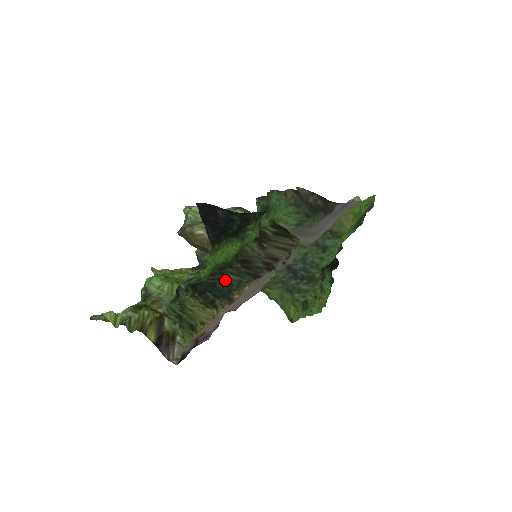
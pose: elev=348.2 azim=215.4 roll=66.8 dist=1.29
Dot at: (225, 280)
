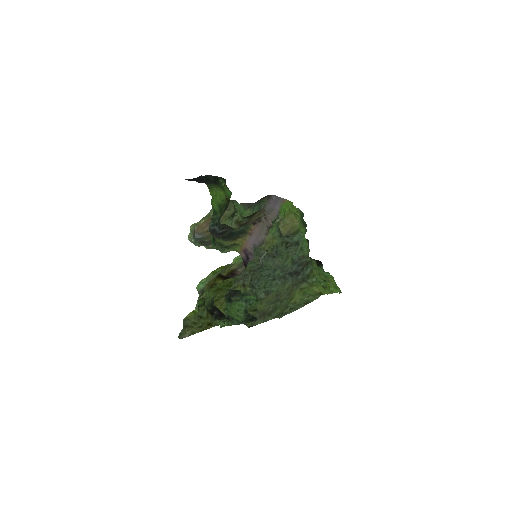
Dot at: occluded
